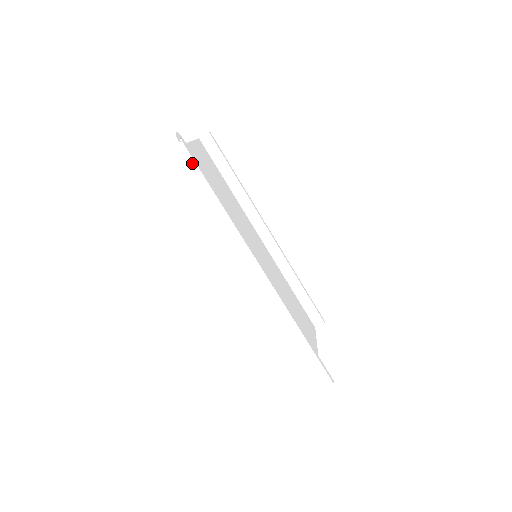
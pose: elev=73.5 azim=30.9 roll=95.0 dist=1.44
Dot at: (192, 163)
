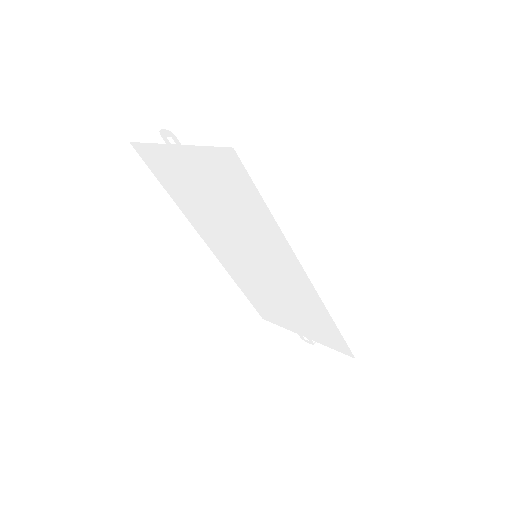
Dot at: (261, 154)
